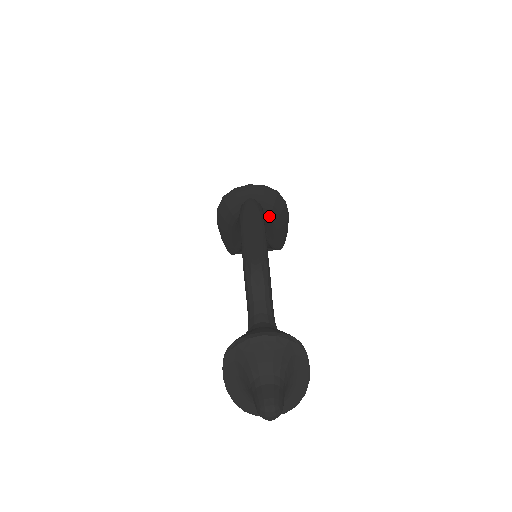
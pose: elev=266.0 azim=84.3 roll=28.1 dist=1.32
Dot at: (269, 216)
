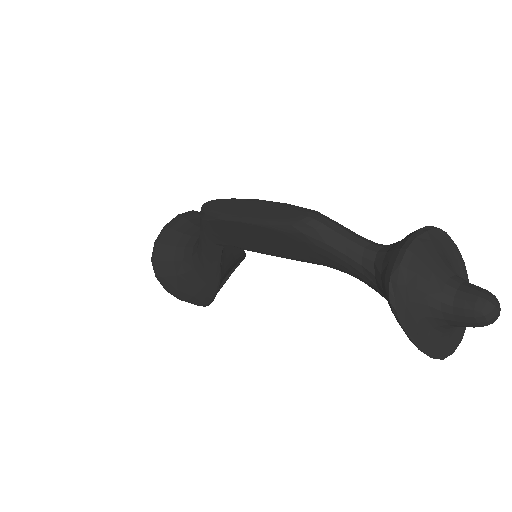
Dot at: occluded
